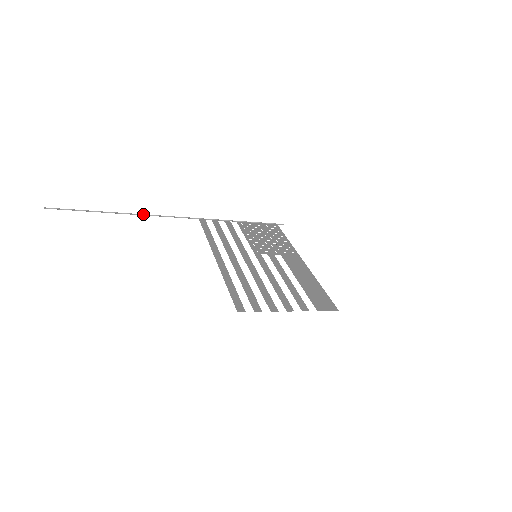
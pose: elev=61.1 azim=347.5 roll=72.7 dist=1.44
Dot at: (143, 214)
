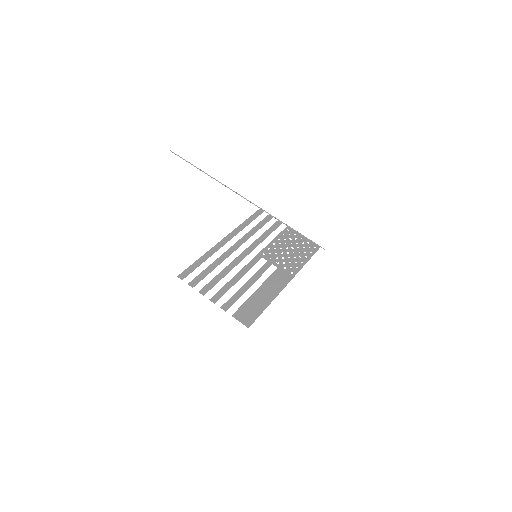
Dot at: (224, 185)
